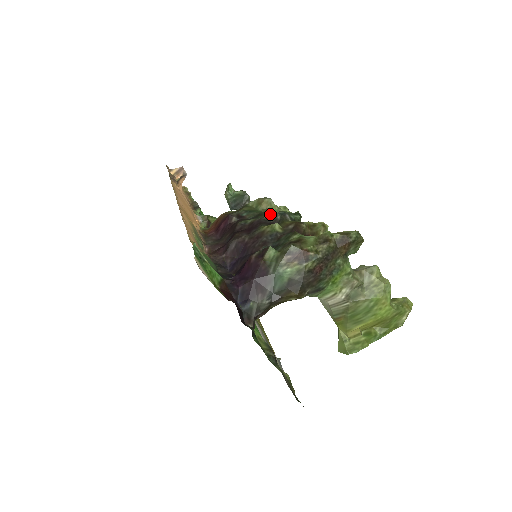
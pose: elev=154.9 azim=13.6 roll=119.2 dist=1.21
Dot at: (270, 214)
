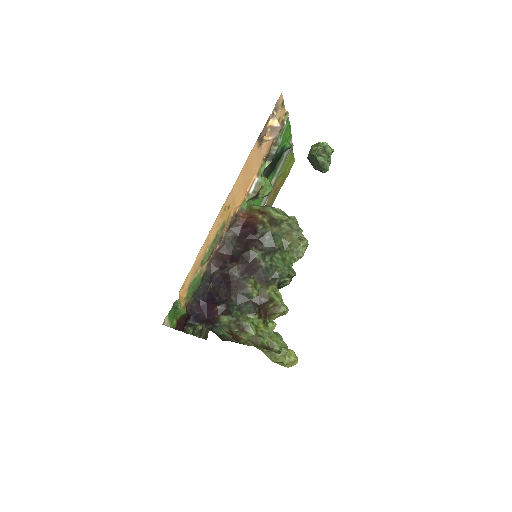
Dot at: (271, 267)
